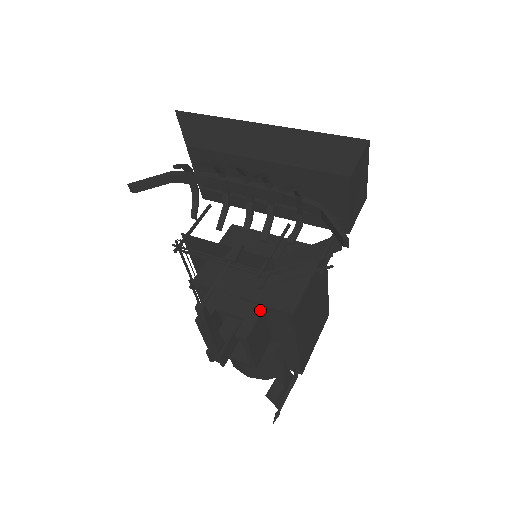
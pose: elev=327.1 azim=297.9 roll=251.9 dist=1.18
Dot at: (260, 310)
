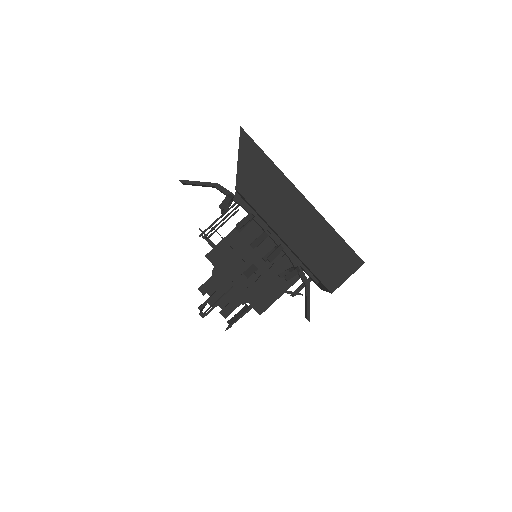
Dot at: (242, 301)
